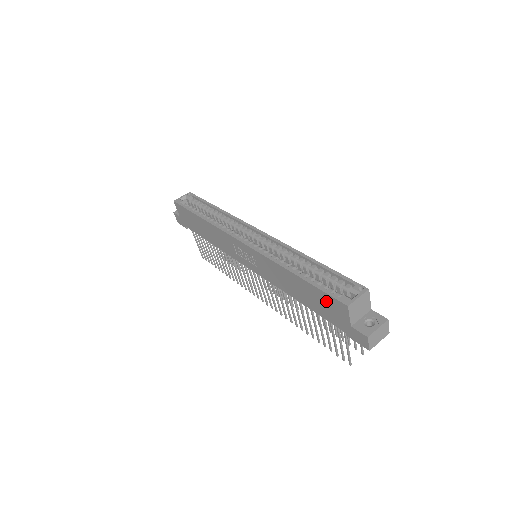
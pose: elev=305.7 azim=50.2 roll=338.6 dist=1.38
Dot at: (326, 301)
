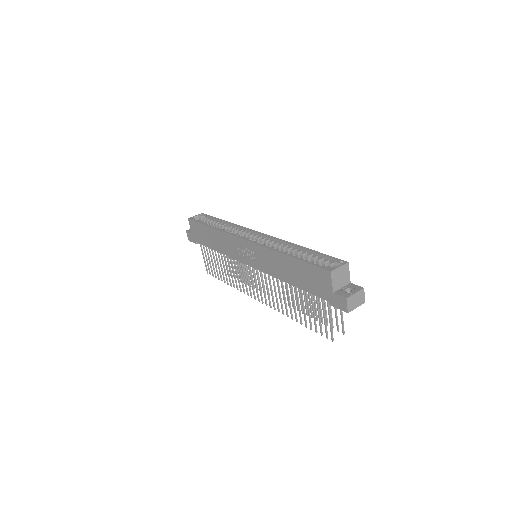
Dot at: (313, 274)
